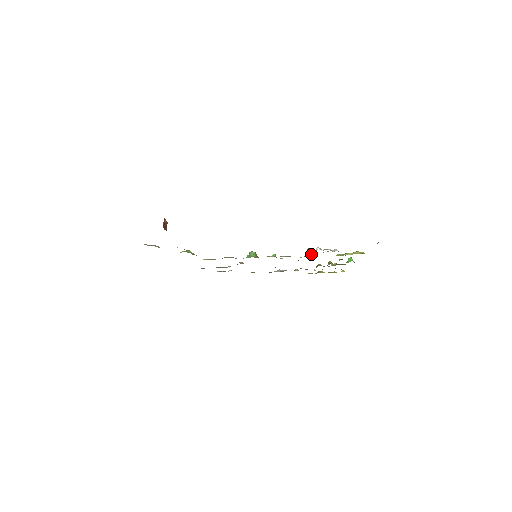
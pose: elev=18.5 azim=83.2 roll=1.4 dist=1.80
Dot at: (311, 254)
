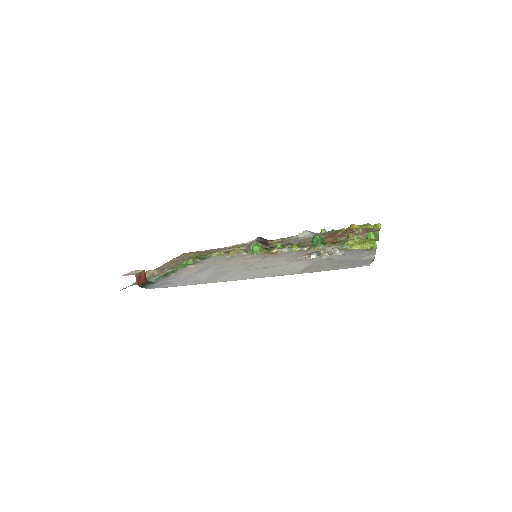
Dot at: (316, 245)
